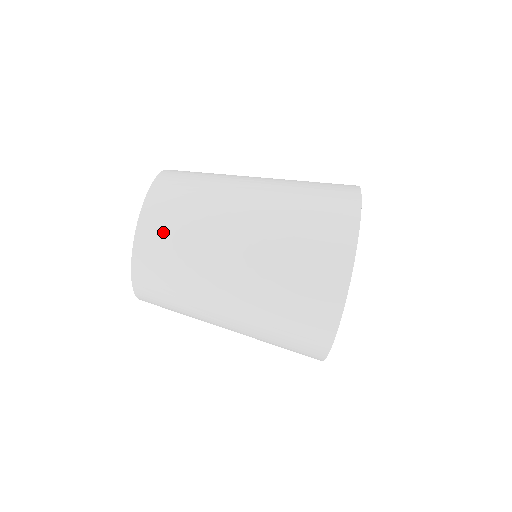
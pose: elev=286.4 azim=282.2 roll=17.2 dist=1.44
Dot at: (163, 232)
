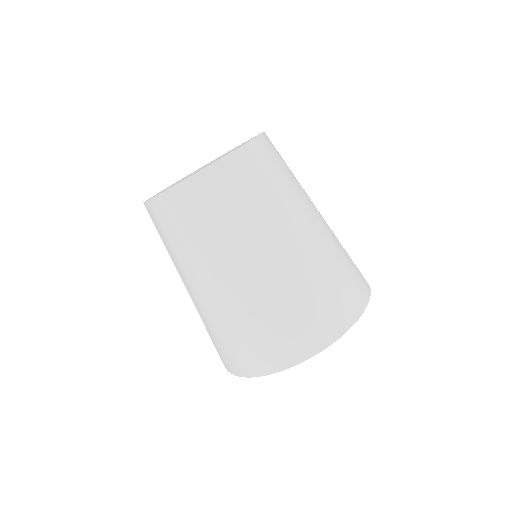
Dot at: (232, 187)
